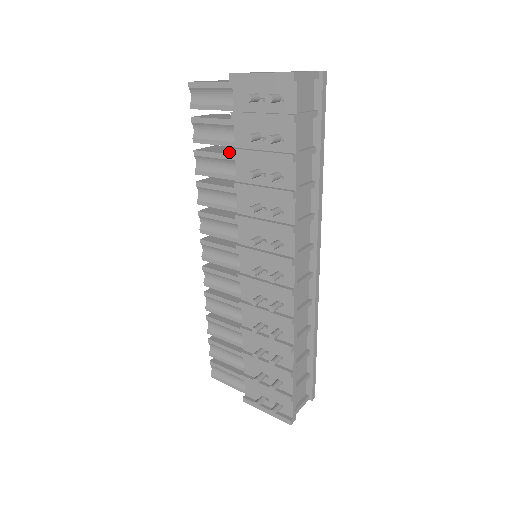
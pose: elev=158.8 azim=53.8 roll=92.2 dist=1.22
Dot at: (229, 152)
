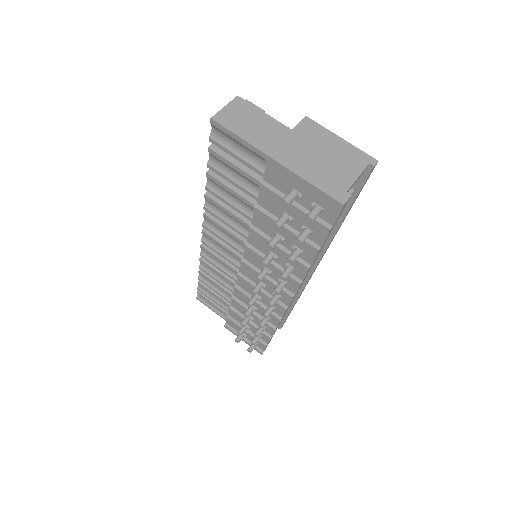
Dot at: occluded
